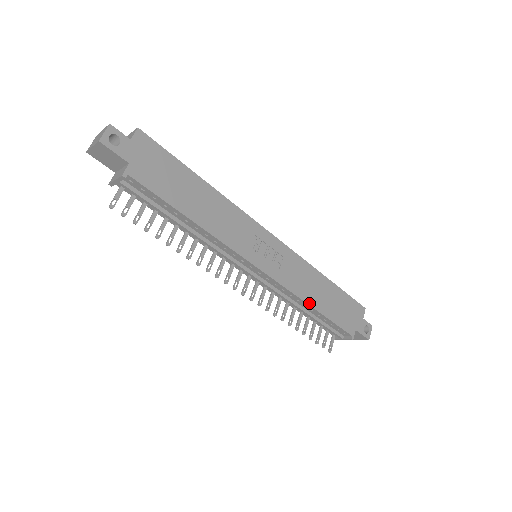
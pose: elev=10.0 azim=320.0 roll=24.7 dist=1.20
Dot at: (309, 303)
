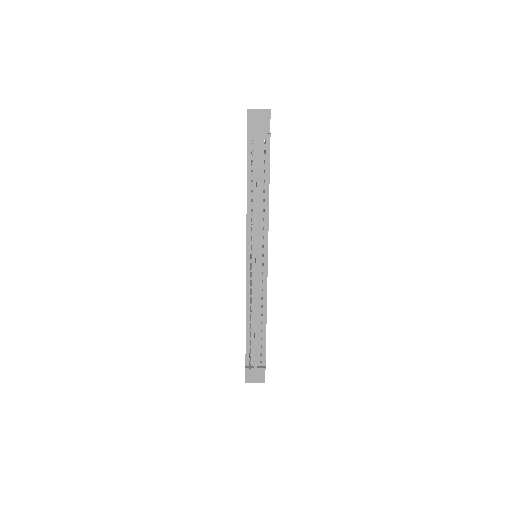
Dot at: (266, 313)
